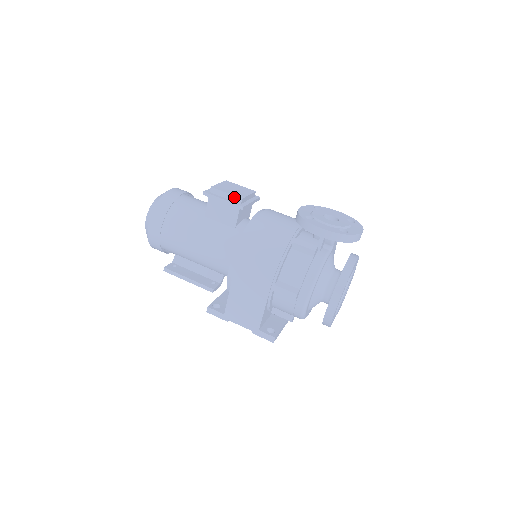
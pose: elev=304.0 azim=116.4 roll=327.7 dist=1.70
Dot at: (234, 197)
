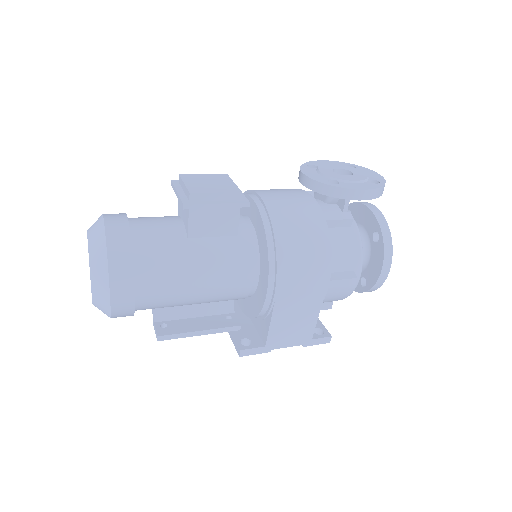
Dot at: (229, 194)
